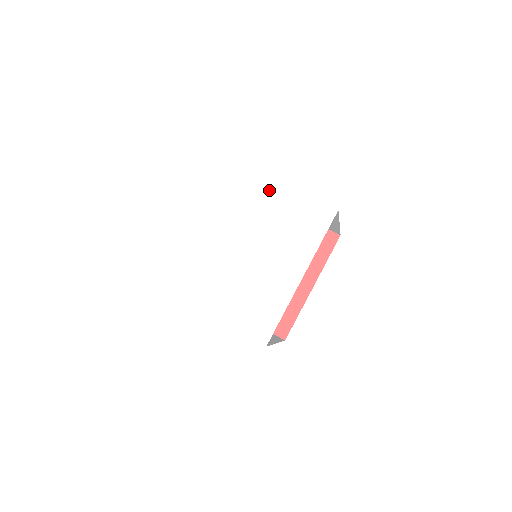
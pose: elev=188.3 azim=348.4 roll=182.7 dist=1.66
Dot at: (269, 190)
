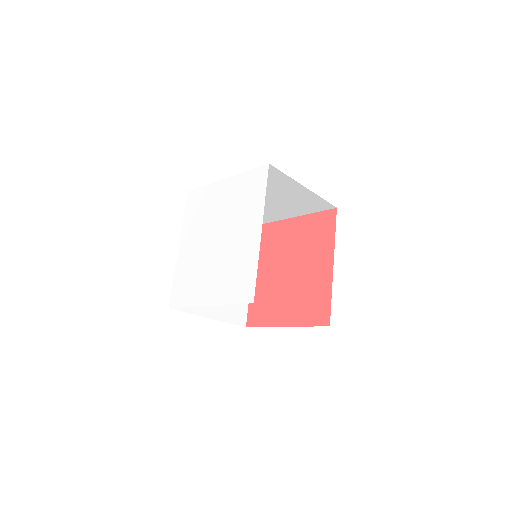
Dot at: (221, 188)
